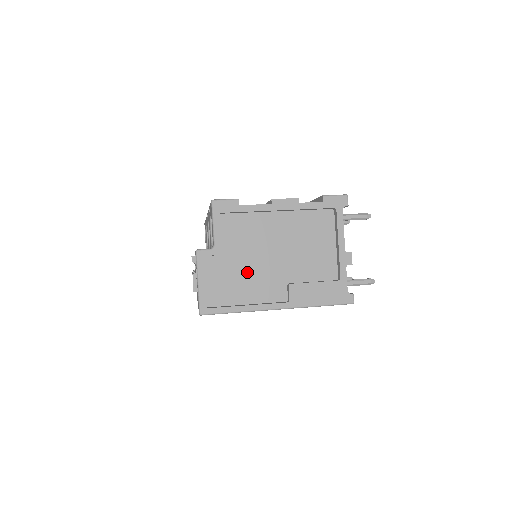
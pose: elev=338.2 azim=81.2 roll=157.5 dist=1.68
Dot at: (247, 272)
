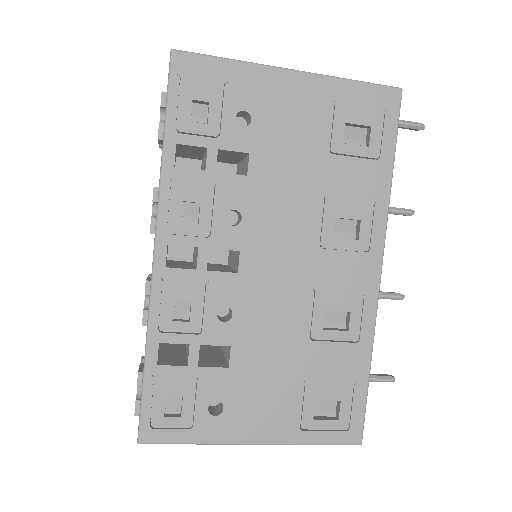
Dot at: occluded
